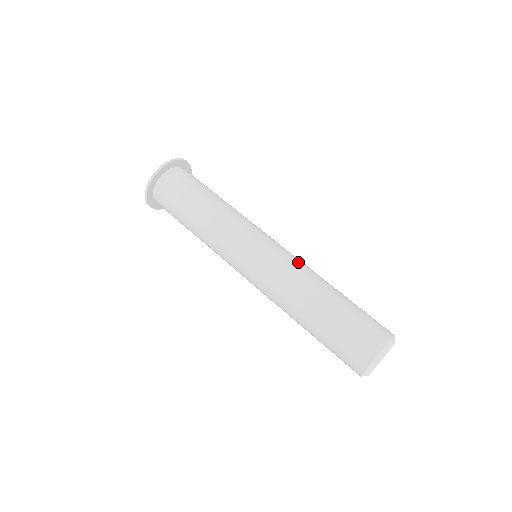
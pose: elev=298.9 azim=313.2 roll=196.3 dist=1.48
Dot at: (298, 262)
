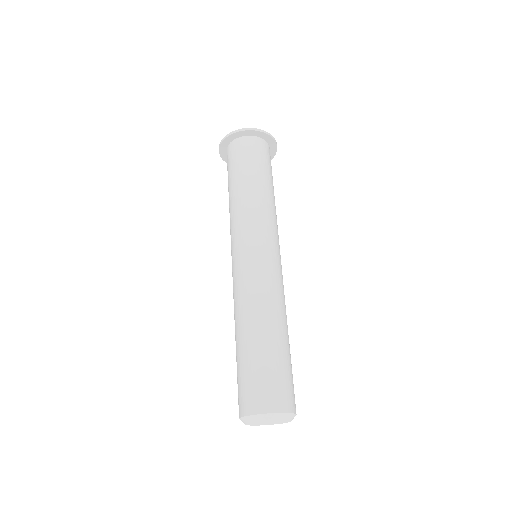
Dot at: (281, 289)
